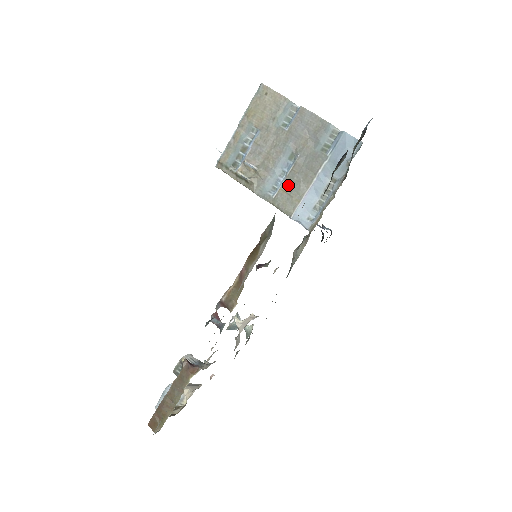
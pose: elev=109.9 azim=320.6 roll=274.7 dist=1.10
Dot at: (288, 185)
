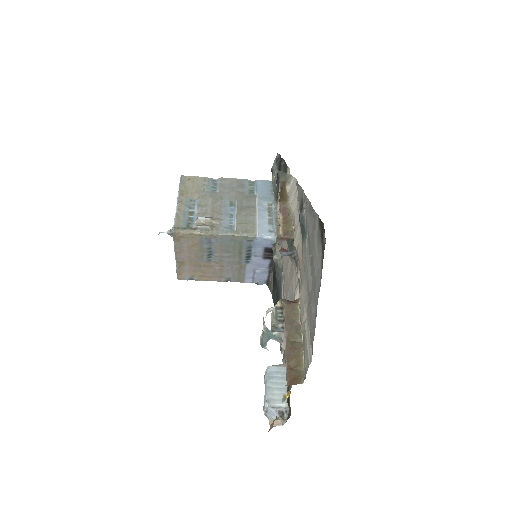
Dot at: (241, 219)
